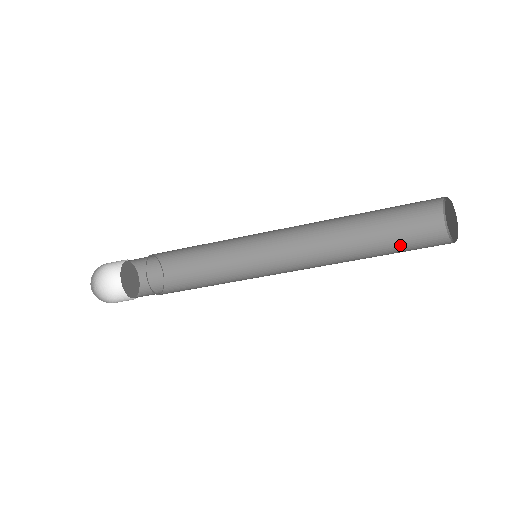
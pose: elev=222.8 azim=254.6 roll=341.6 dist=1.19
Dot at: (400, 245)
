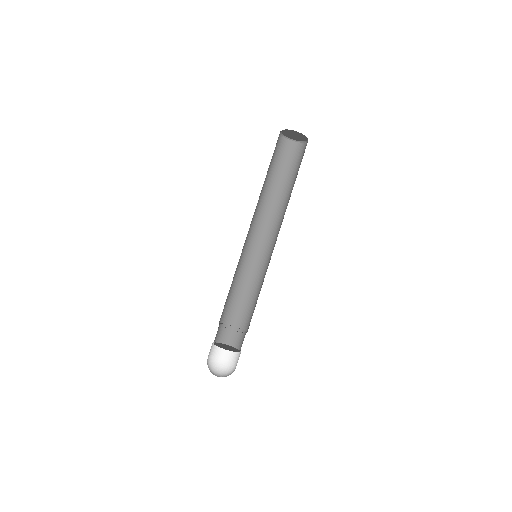
Dot at: (298, 170)
